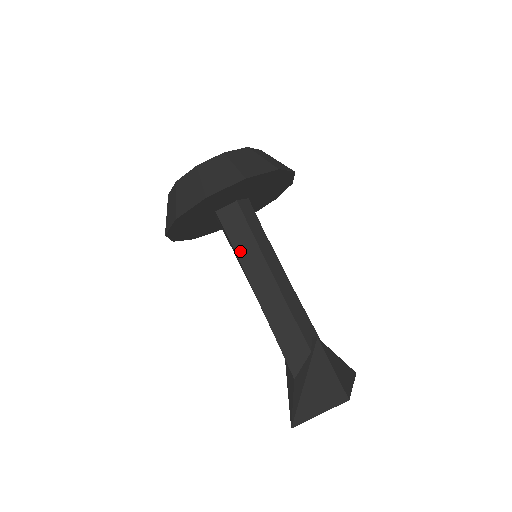
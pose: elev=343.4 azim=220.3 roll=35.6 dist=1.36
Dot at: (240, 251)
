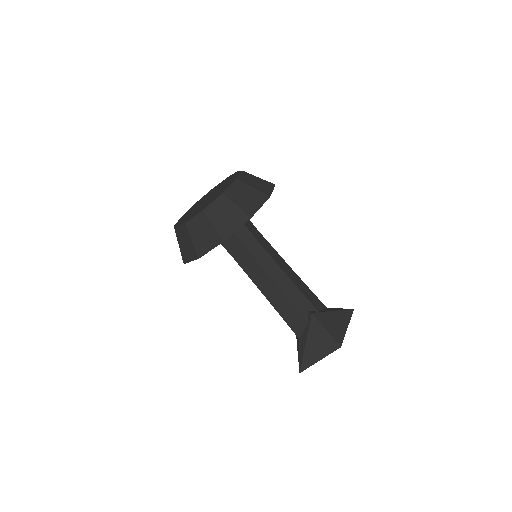
Dot at: (241, 262)
